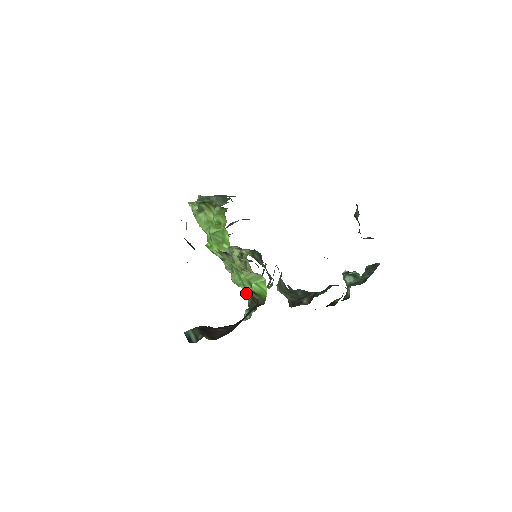
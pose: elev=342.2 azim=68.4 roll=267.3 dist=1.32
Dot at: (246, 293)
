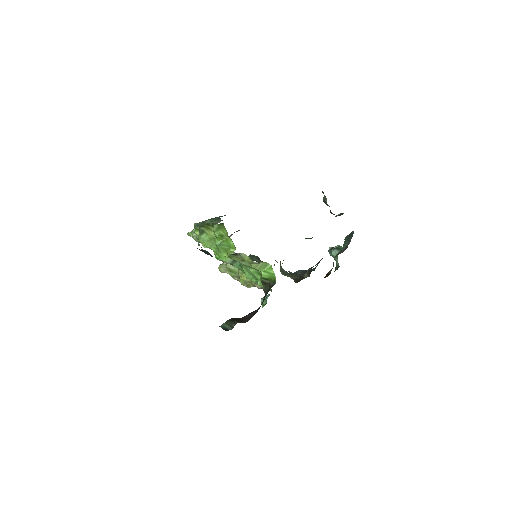
Dot at: (258, 284)
